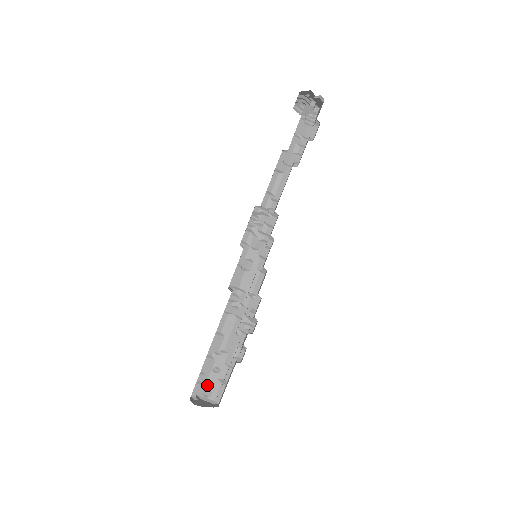
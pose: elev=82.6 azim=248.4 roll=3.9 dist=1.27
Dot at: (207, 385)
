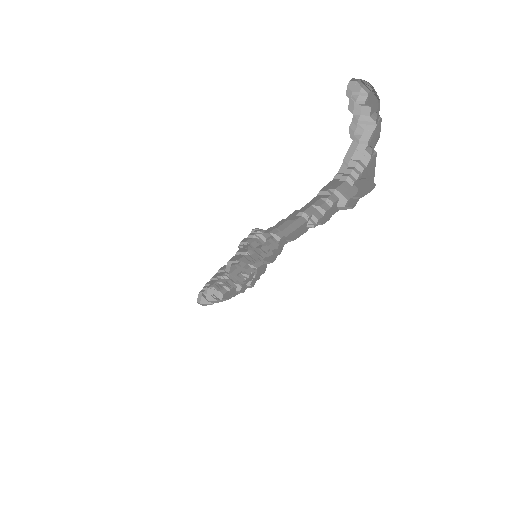
Dot at: (213, 286)
